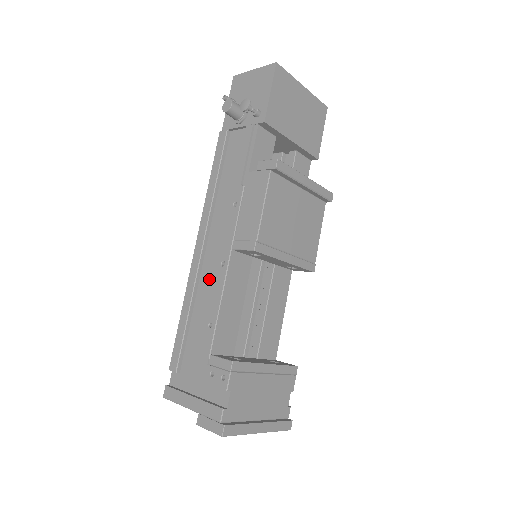
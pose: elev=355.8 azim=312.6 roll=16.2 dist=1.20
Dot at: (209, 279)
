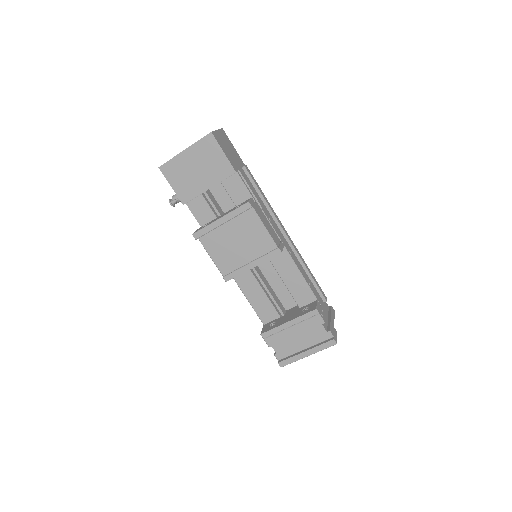
Dot at: occluded
